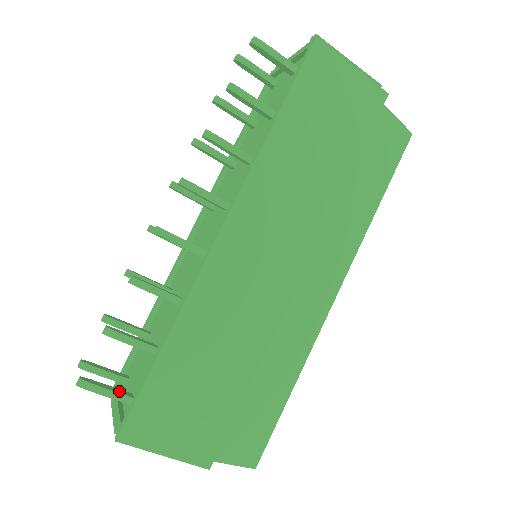
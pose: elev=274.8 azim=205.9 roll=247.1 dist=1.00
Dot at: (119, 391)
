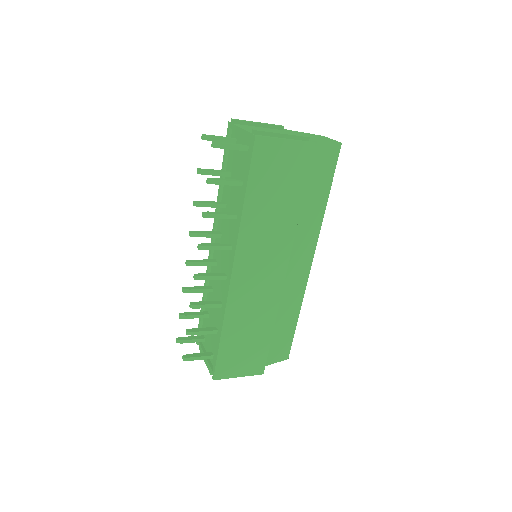
Dot at: (205, 354)
